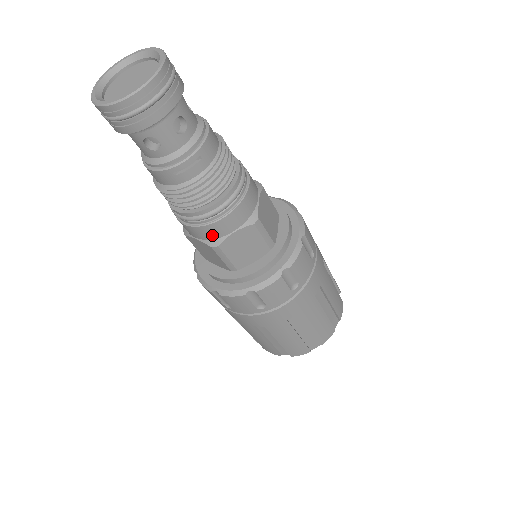
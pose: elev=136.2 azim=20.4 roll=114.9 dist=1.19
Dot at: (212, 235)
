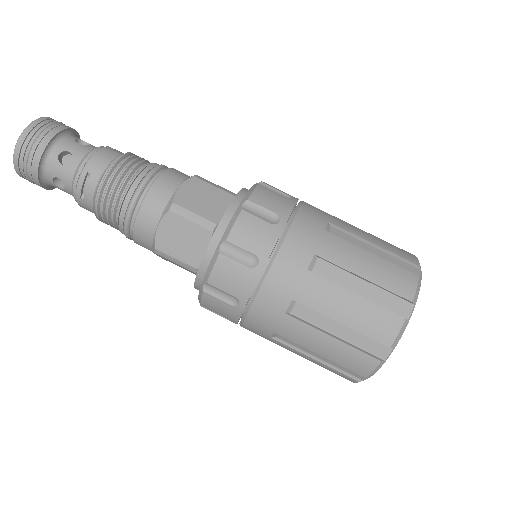
Dot at: (147, 240)
